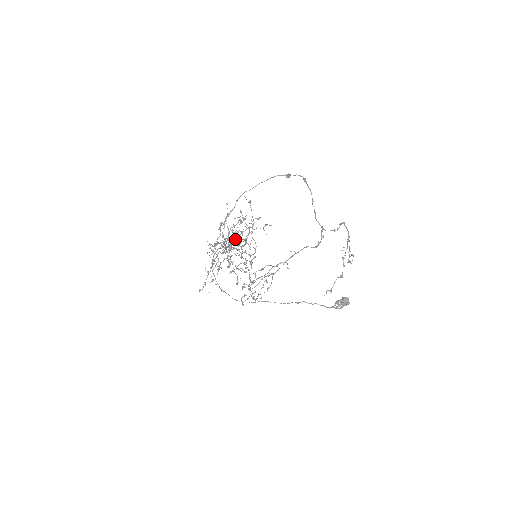
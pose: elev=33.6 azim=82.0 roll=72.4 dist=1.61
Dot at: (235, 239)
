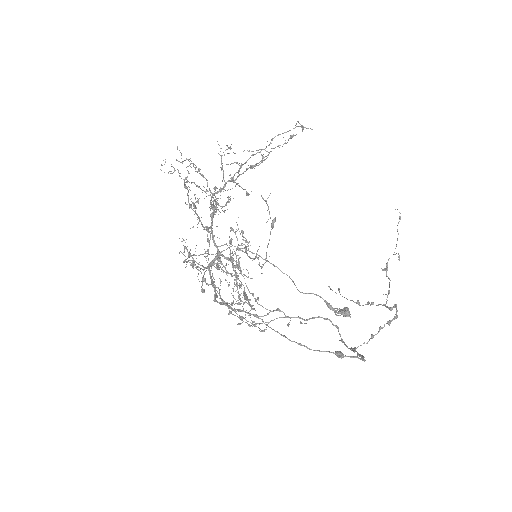
Dot at: occluded
